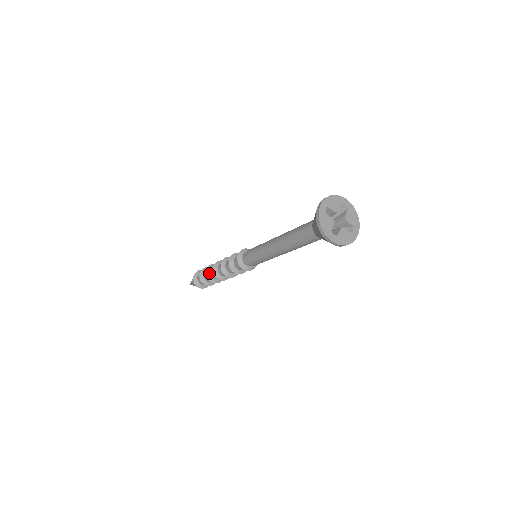
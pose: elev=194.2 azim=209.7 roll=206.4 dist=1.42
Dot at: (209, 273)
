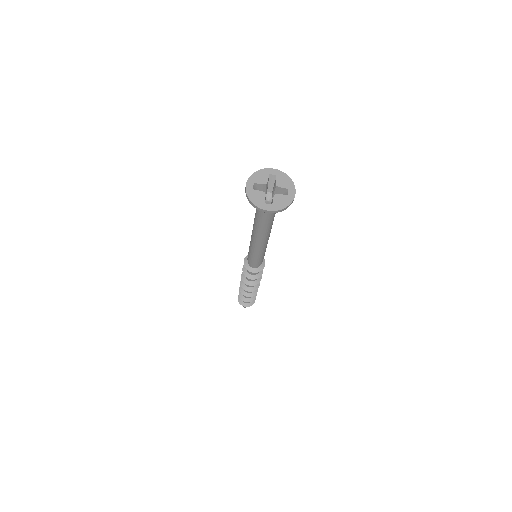
Dot at: (242, 290)
